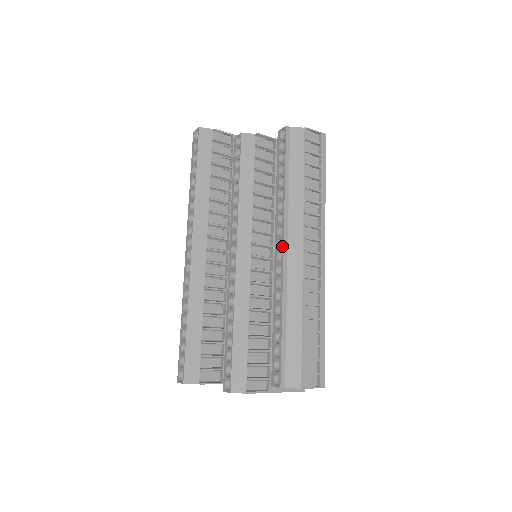
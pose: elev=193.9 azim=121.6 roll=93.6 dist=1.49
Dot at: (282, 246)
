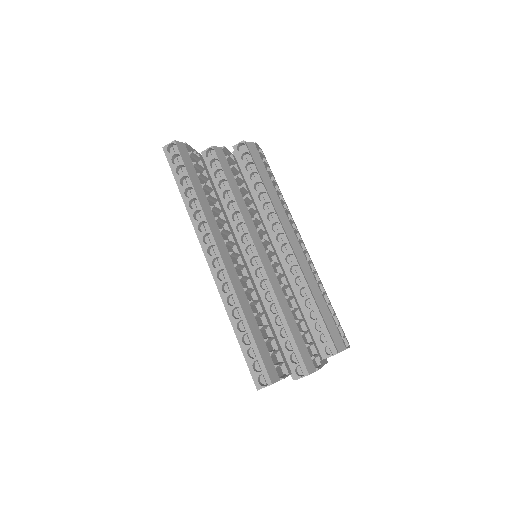
Dot at: (280, 240)
